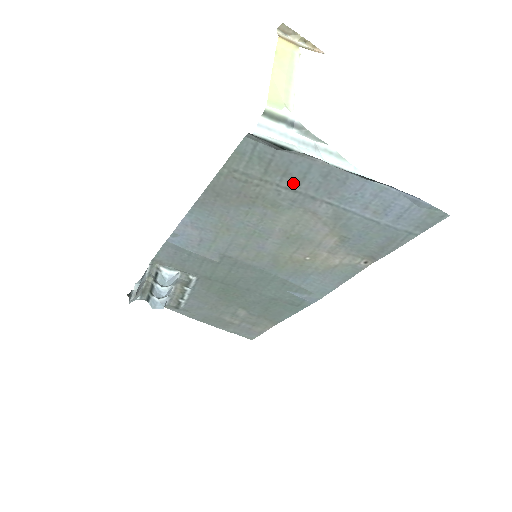
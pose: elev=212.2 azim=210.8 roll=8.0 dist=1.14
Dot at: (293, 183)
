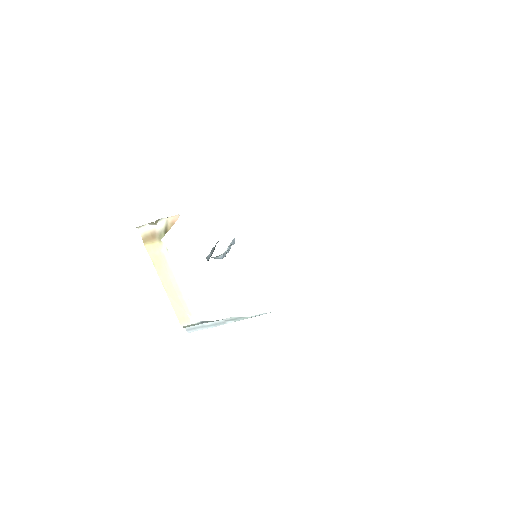
Dot at: occluded
